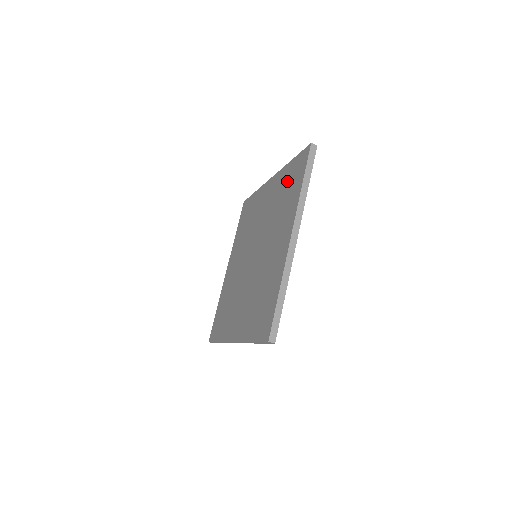
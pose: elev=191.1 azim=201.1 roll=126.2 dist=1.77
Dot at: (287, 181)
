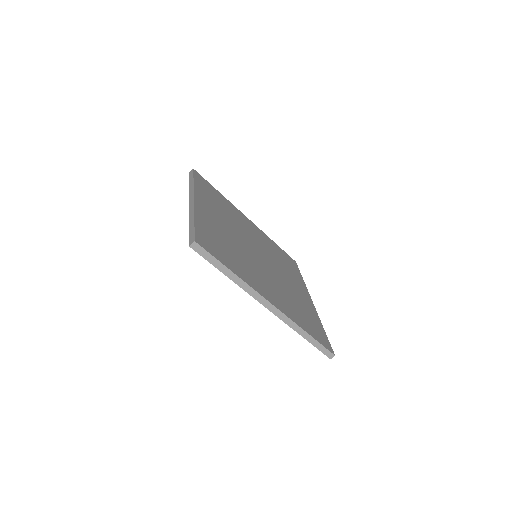
Dot at: occluded
